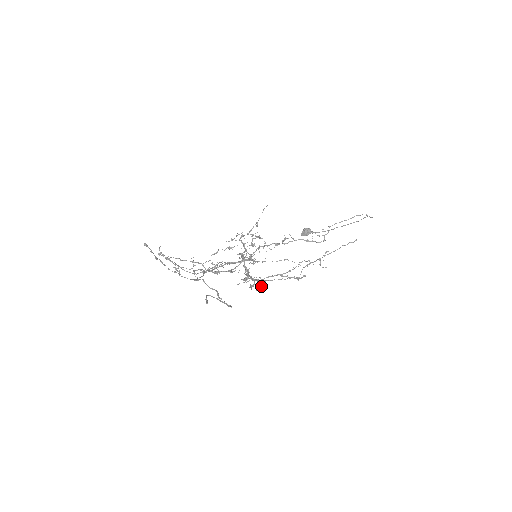
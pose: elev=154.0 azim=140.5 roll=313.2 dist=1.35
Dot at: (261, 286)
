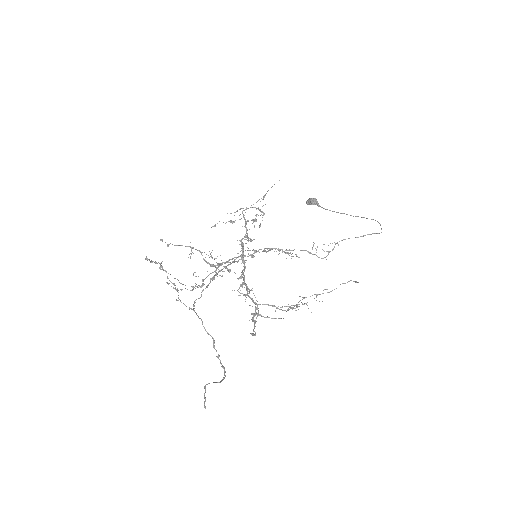
Dot at: (255, 315)
